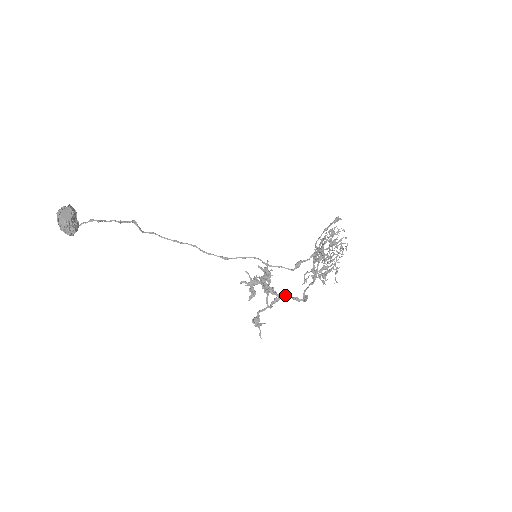
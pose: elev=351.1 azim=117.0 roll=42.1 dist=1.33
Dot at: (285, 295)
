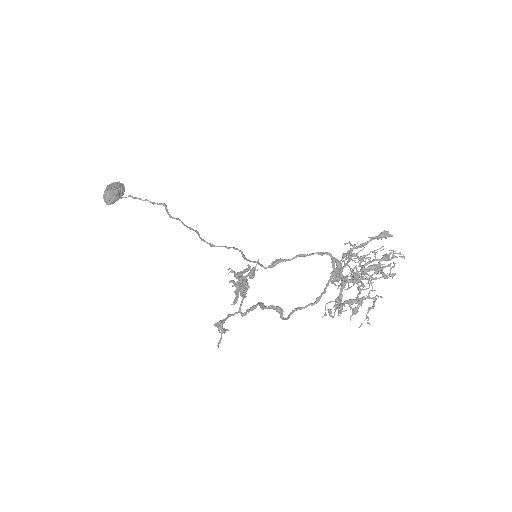
Dot at: (259, 302)
